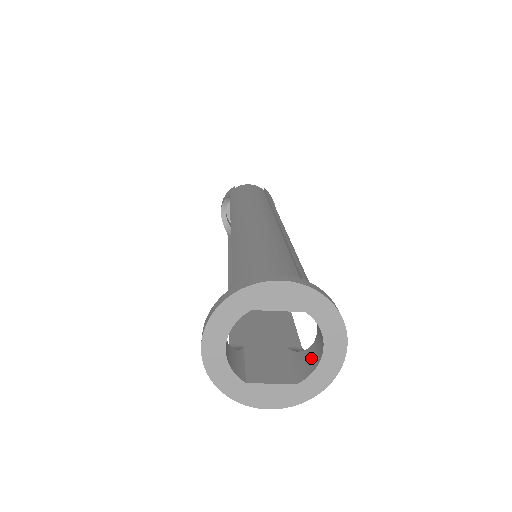
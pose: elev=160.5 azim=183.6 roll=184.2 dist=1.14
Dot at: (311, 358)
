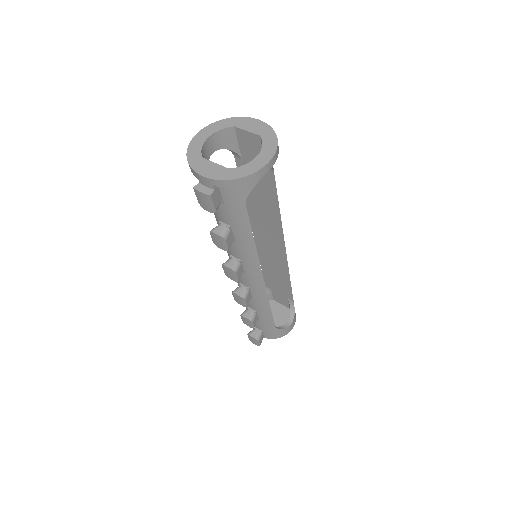
Dot at: occluded
